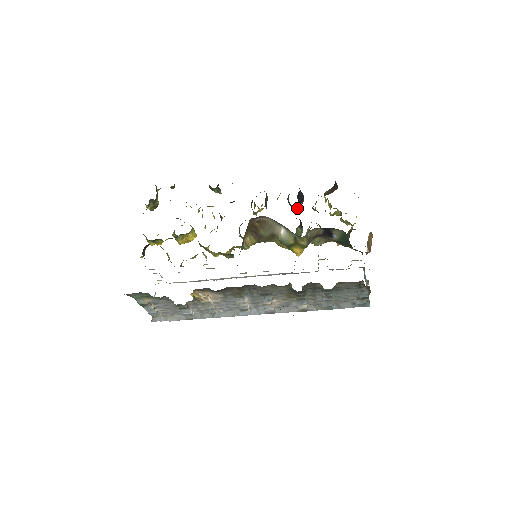
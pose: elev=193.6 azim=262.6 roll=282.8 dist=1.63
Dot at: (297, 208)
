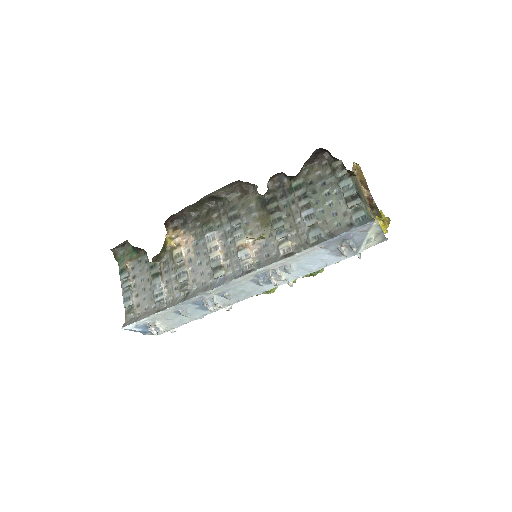
Dot at: occluded
